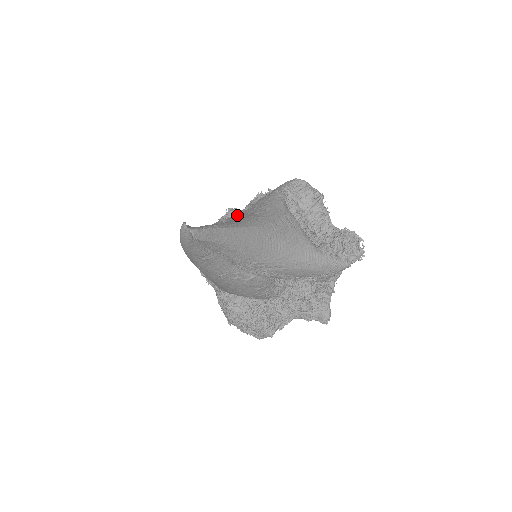
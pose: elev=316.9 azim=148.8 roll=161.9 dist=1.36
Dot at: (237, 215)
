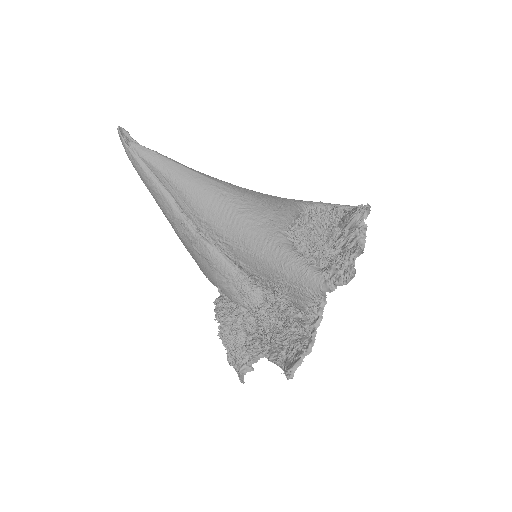
Dot at: occluded
